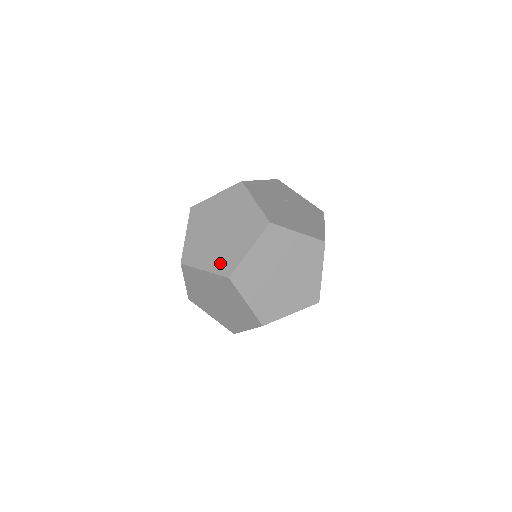
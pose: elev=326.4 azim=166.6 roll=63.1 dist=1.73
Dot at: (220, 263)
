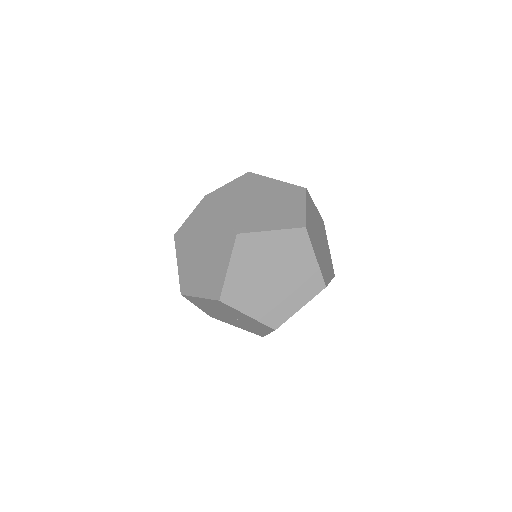
Dot at: (285, 221)
